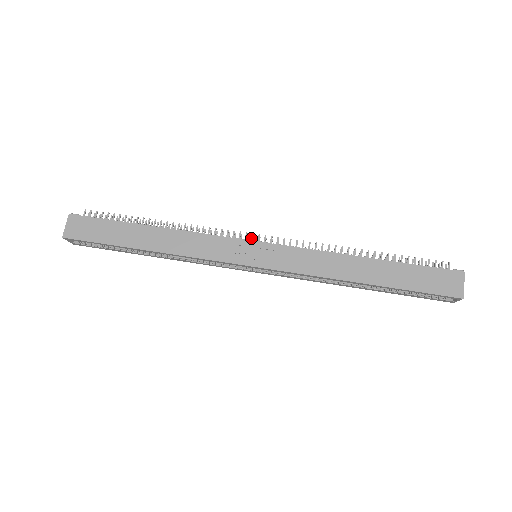
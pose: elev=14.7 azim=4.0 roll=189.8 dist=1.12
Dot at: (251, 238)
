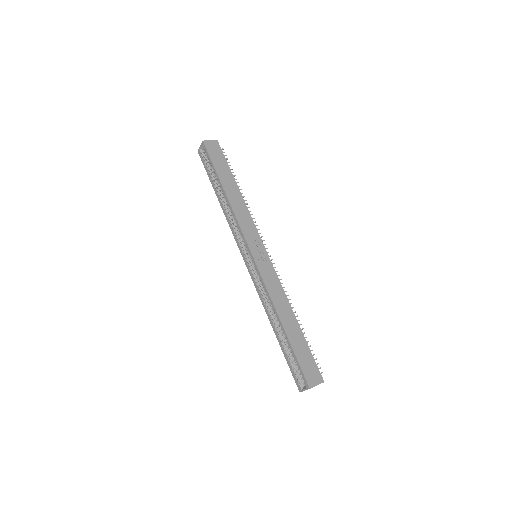
Dot at: (265, 248)
